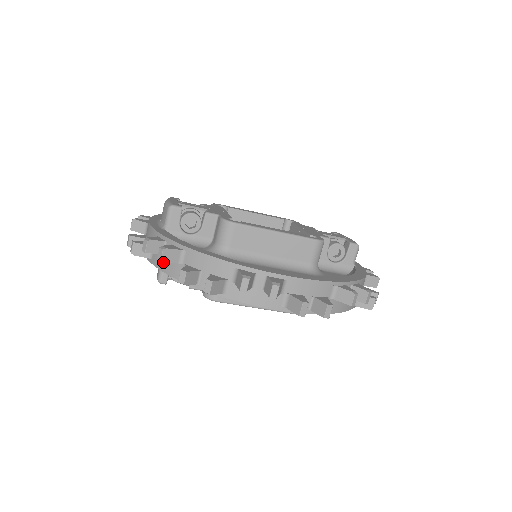
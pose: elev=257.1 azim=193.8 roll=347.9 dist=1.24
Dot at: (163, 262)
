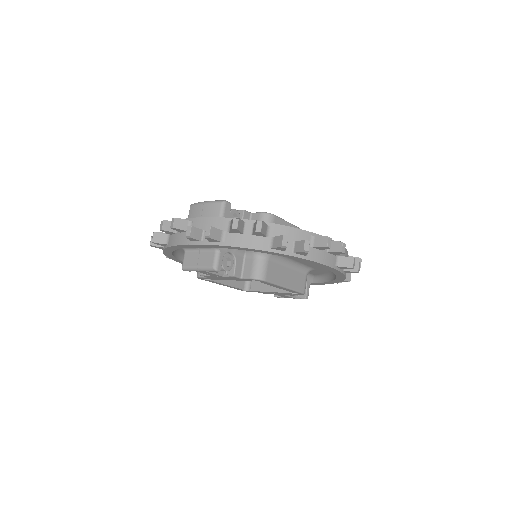
Dot at: (244, 240)
